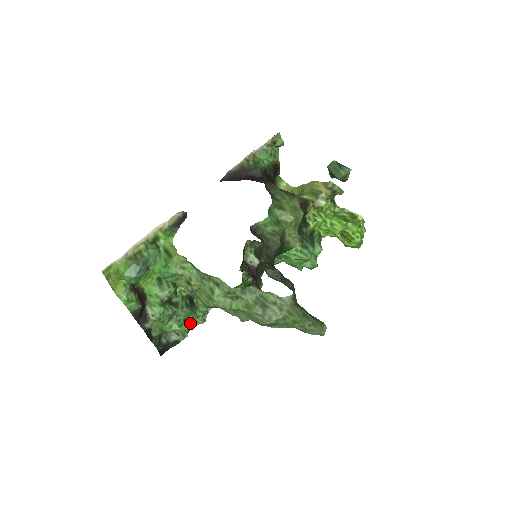
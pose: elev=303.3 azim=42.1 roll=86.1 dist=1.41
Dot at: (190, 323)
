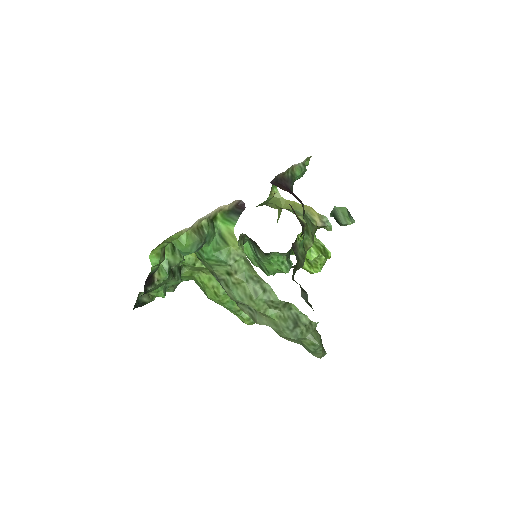
Dot at: occluded
